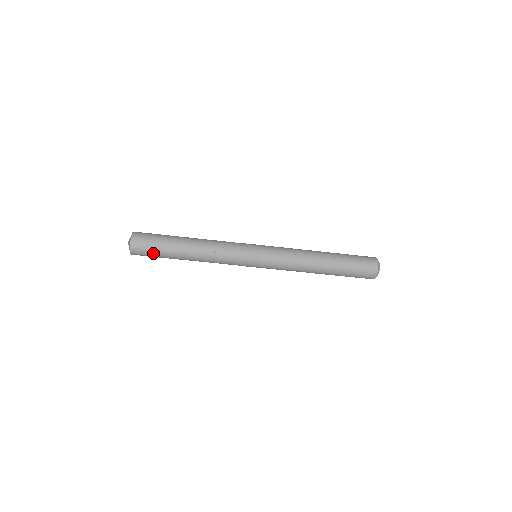
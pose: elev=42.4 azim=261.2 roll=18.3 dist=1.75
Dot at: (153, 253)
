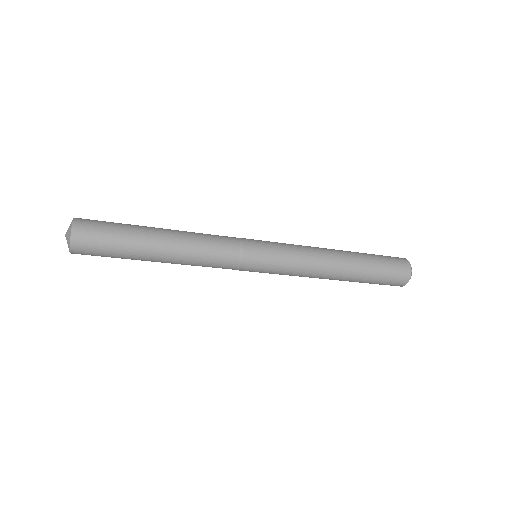
Dot at: (106, 256)
